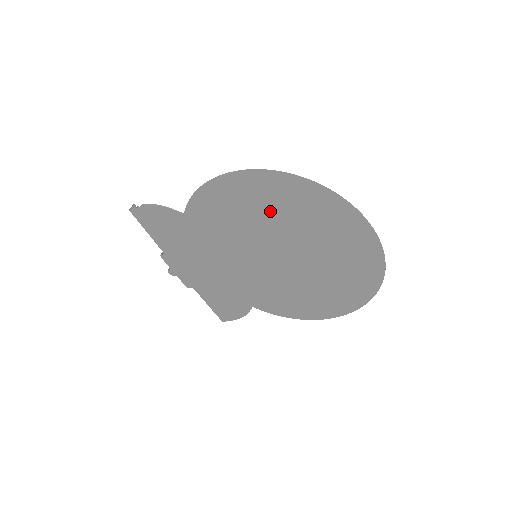
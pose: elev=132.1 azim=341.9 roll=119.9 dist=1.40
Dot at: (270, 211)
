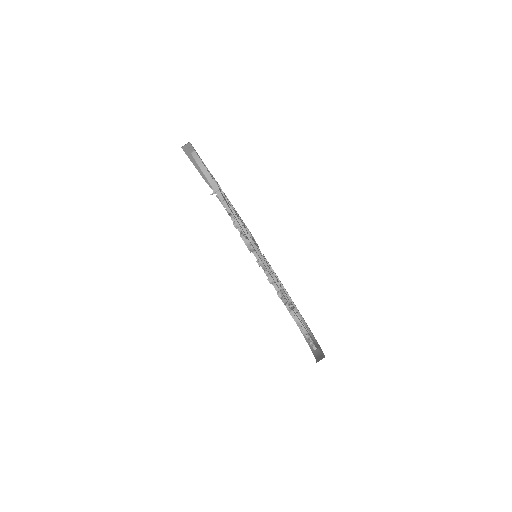
Dot at: occluded
